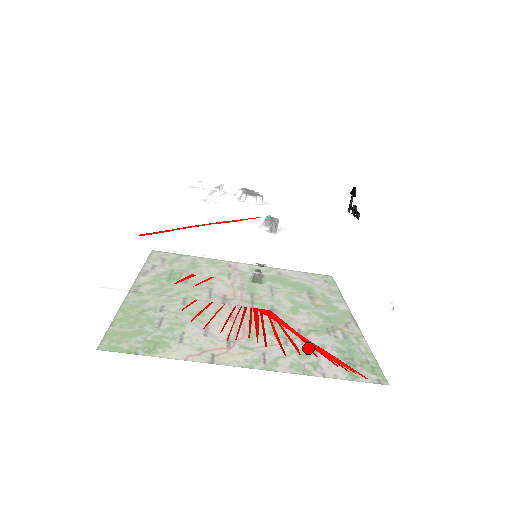
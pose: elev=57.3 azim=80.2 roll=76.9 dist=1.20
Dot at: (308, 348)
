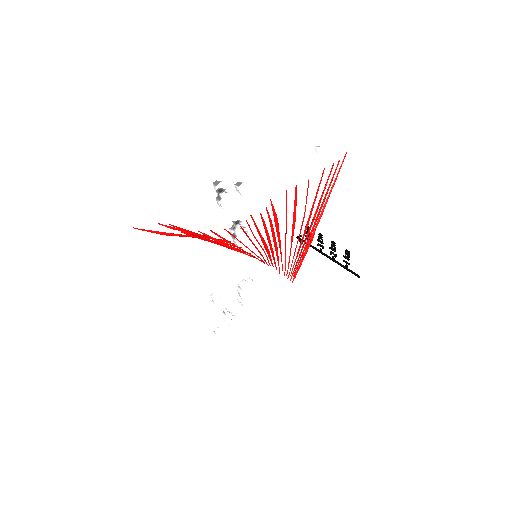
Dot at: (320, 208)
